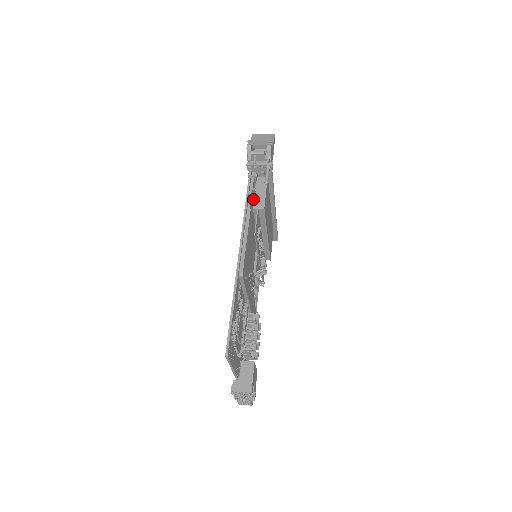
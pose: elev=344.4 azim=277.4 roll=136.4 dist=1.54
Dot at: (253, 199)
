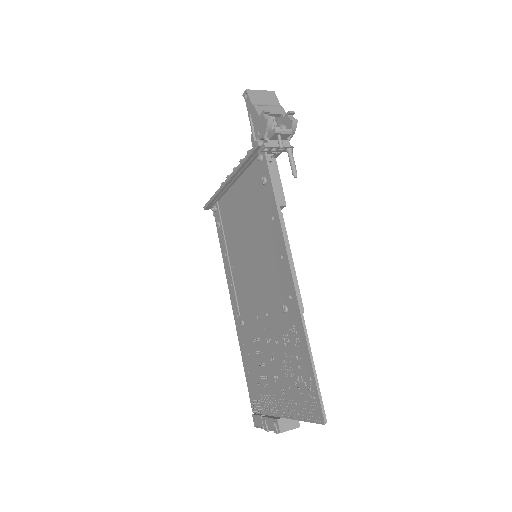
Dot at: (256, 186)
